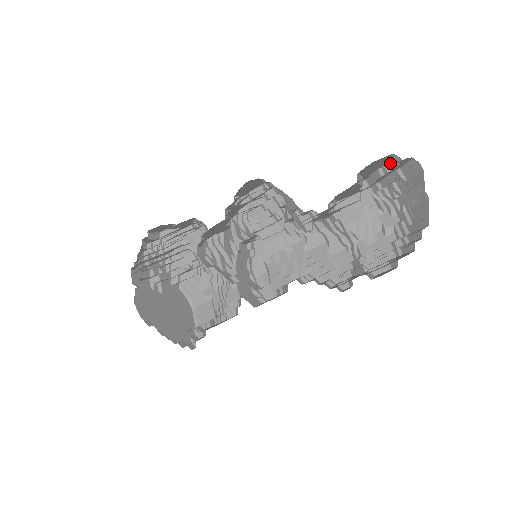
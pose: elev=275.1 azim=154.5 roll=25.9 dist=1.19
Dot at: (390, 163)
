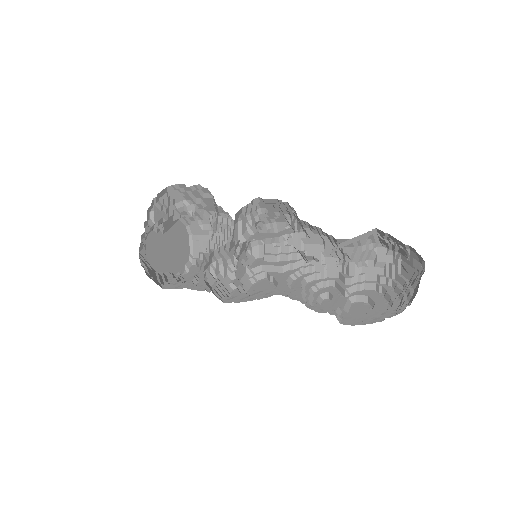
Dot at: (400, 248)
